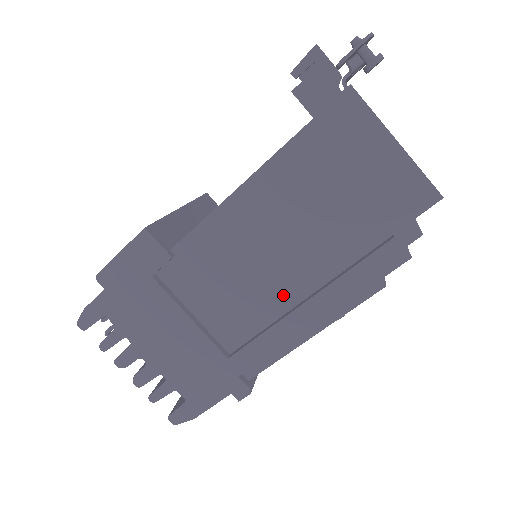
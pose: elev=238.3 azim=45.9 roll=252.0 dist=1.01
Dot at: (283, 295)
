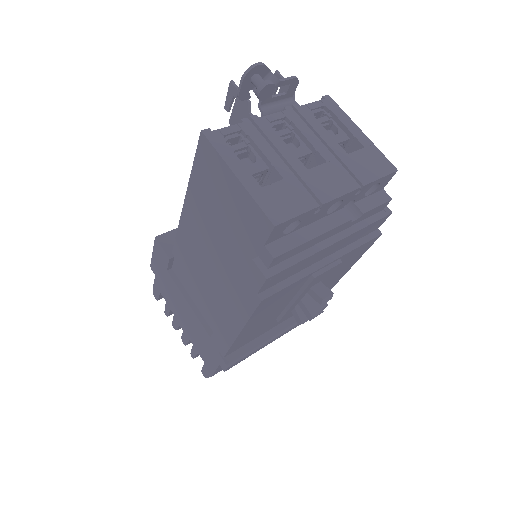
Dot at: (223, 296)
